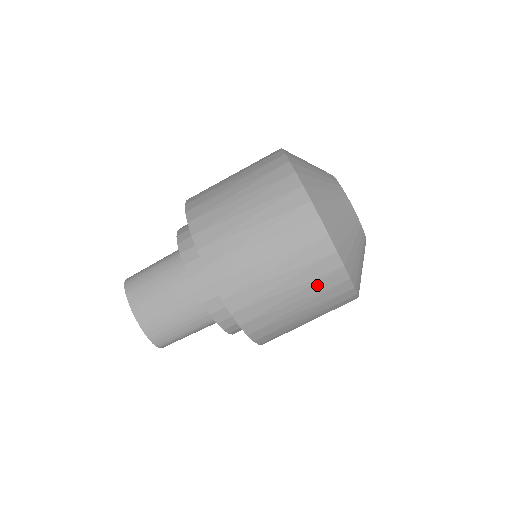
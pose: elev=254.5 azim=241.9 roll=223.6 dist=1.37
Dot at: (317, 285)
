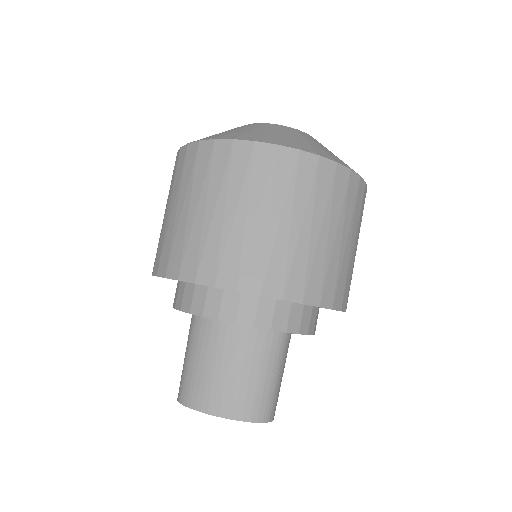
Dot at: (319, 196)
